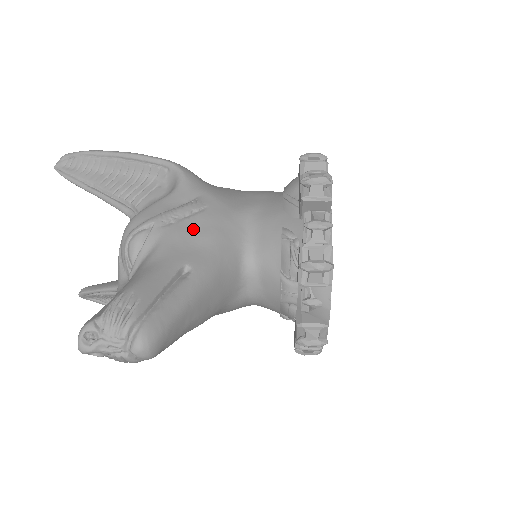
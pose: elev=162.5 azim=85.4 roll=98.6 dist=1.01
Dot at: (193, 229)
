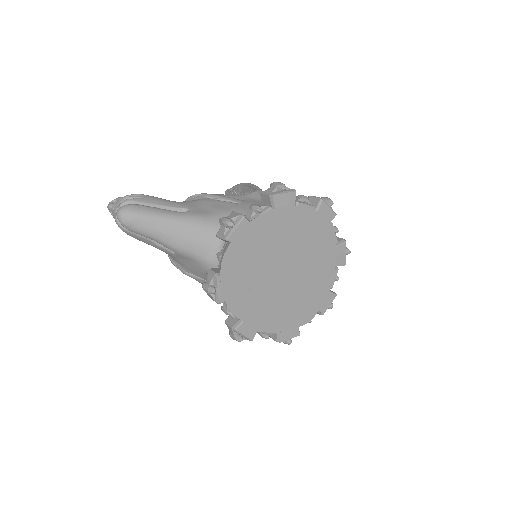
Dot at: (217, 204)
